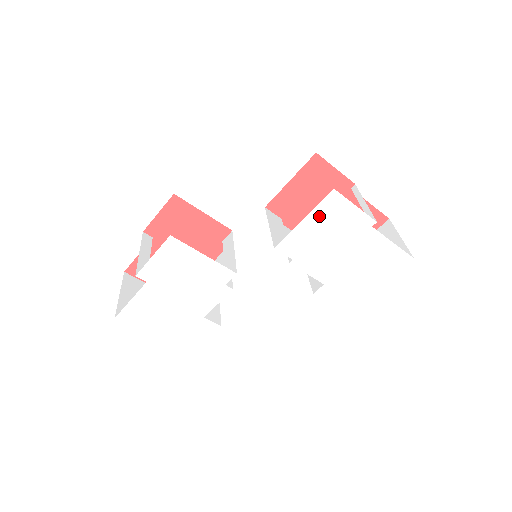
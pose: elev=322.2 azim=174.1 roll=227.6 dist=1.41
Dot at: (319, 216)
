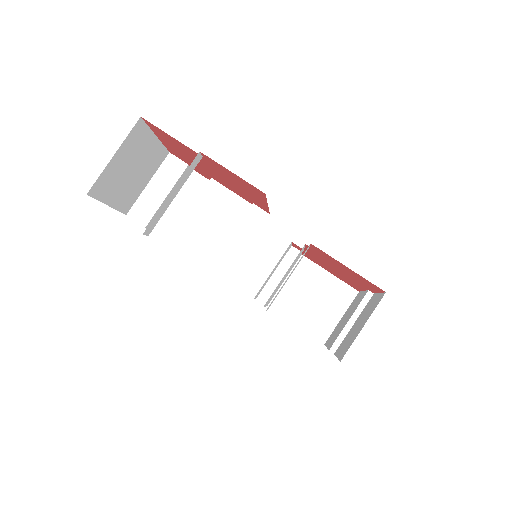
Dot at: occluded
